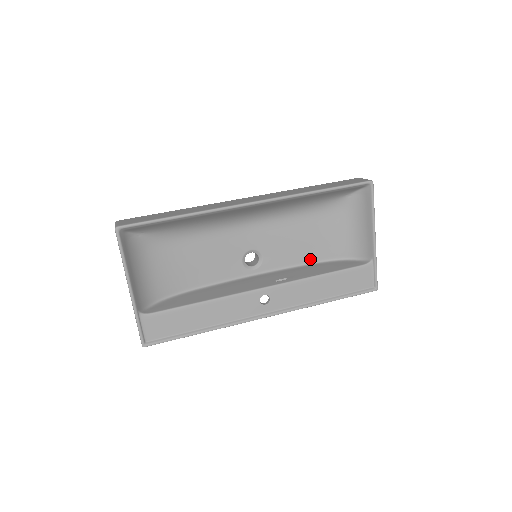
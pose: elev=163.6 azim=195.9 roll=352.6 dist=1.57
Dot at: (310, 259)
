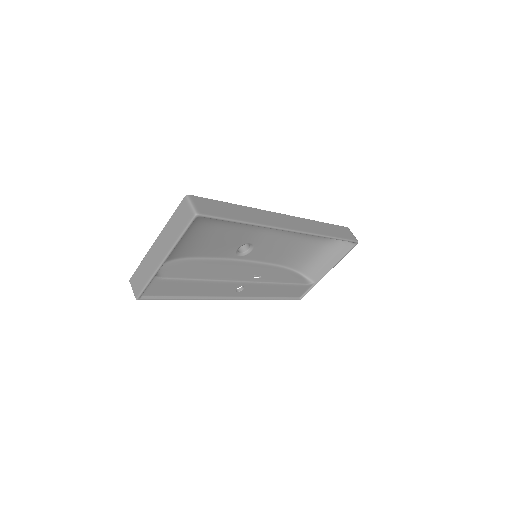
Dot at: (277, 262)
